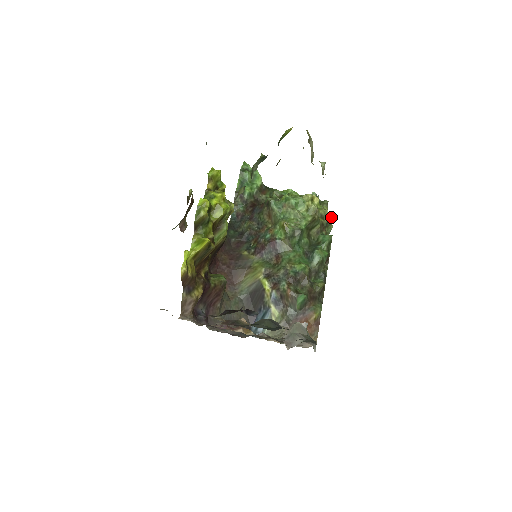
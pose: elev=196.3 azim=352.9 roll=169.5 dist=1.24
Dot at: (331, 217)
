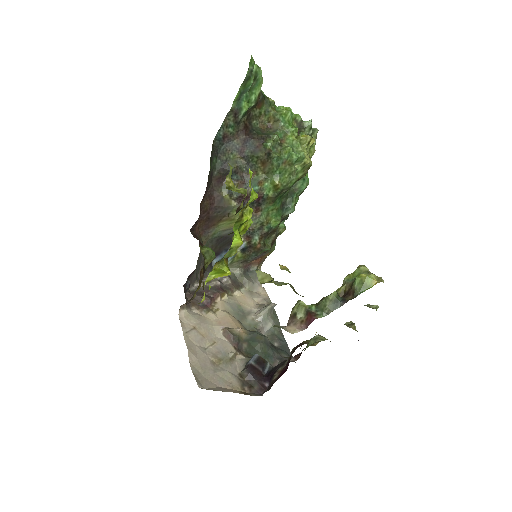
Dot at: occluded
